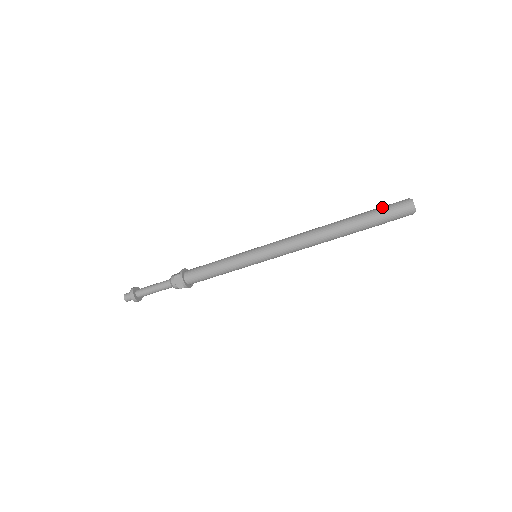
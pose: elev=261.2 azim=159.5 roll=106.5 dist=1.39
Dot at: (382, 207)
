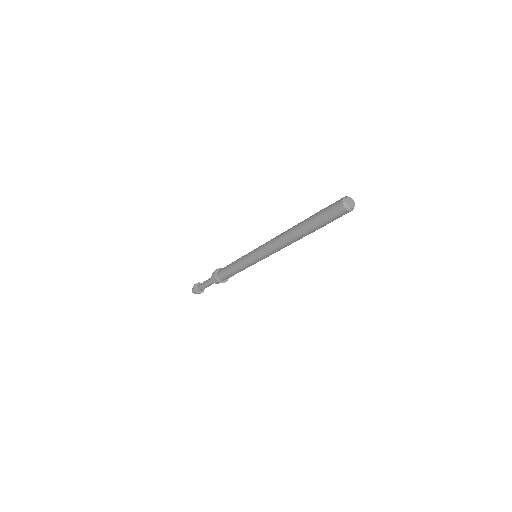
Dot at: occluded
